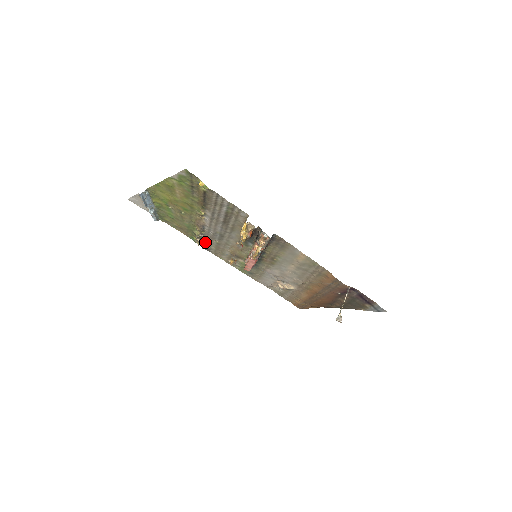
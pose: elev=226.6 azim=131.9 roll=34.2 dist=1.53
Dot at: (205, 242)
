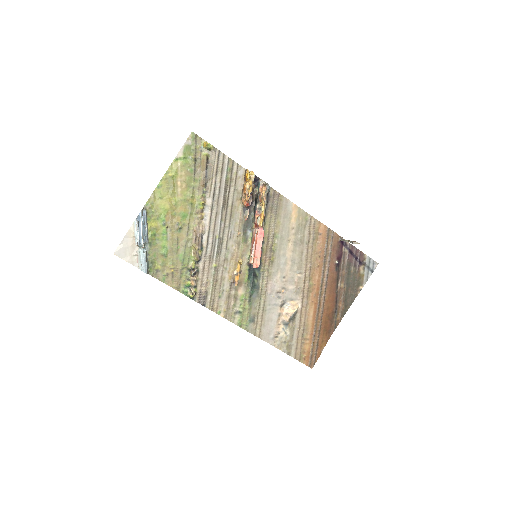
Dot at: (201, 281)
